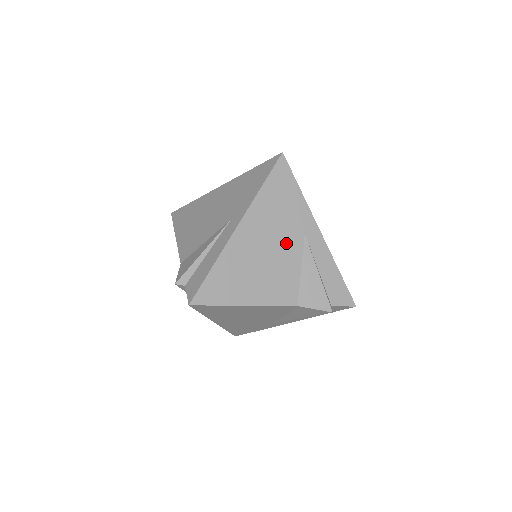
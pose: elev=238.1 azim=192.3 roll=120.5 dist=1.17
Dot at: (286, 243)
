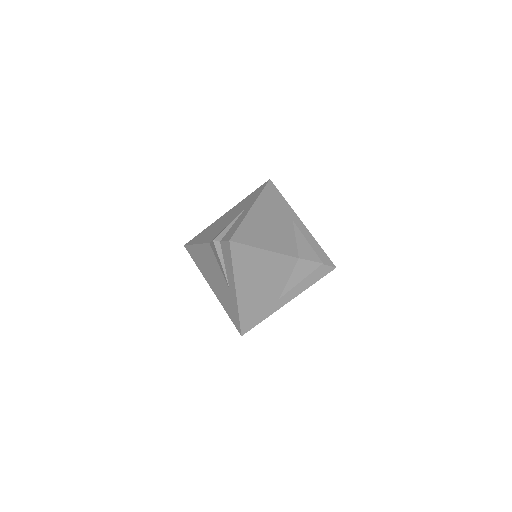
Dot at: (283, 222)
